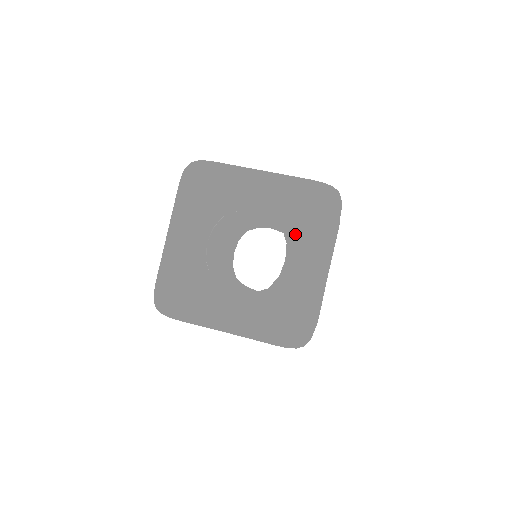
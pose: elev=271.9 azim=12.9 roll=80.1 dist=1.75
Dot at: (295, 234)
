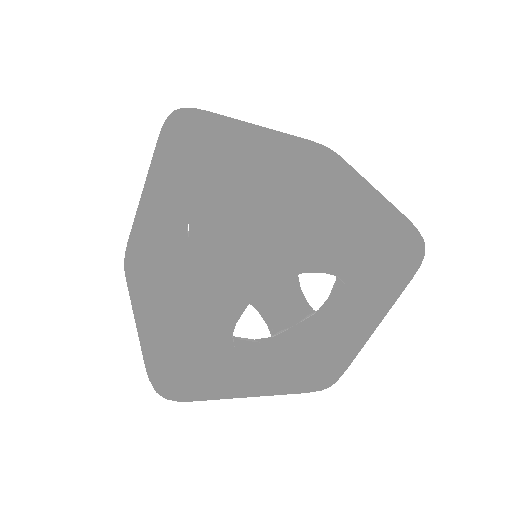
Dot at: (170, 171)
